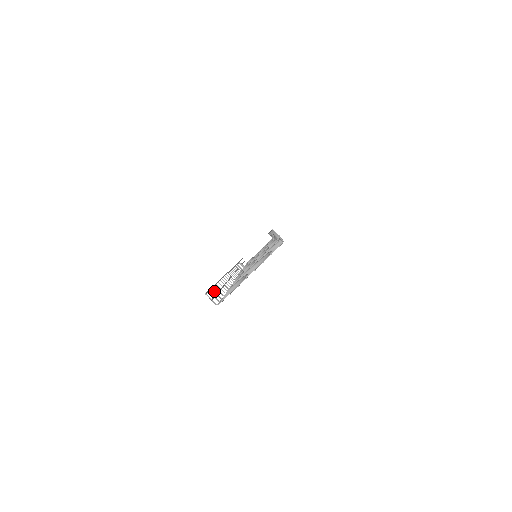
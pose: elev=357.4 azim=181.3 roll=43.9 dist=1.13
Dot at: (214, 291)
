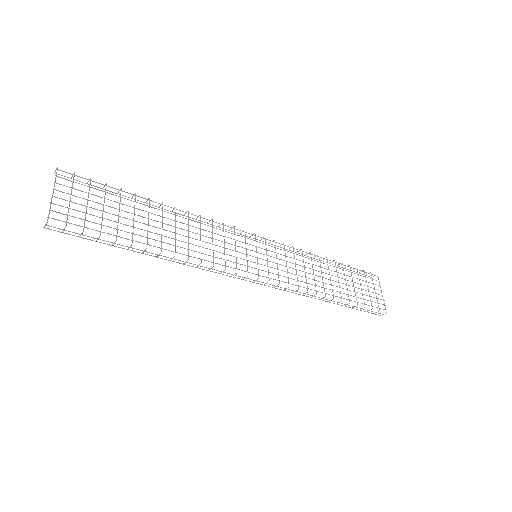
Dot at: (80, 235)
